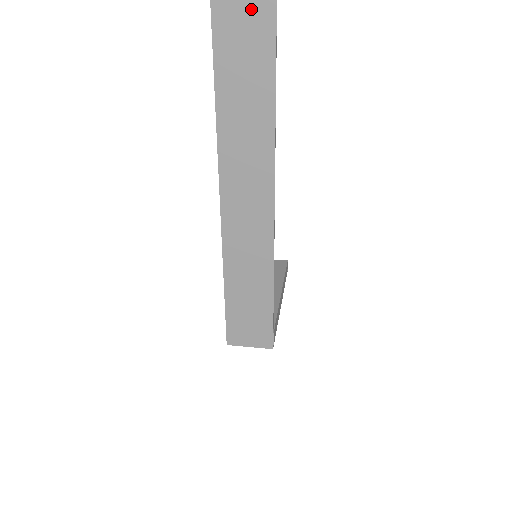
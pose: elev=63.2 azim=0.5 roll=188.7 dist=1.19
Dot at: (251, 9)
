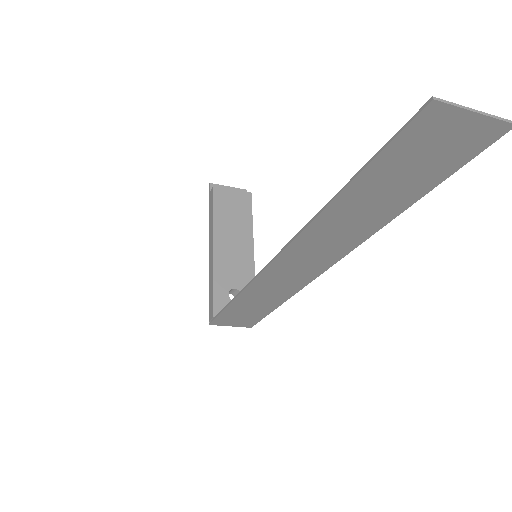
Dot at: (430, 163)
